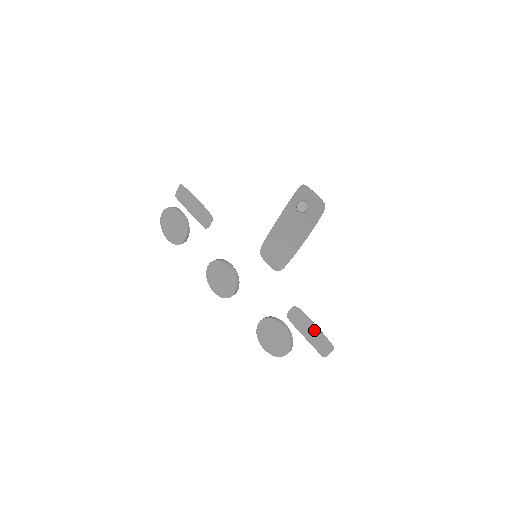
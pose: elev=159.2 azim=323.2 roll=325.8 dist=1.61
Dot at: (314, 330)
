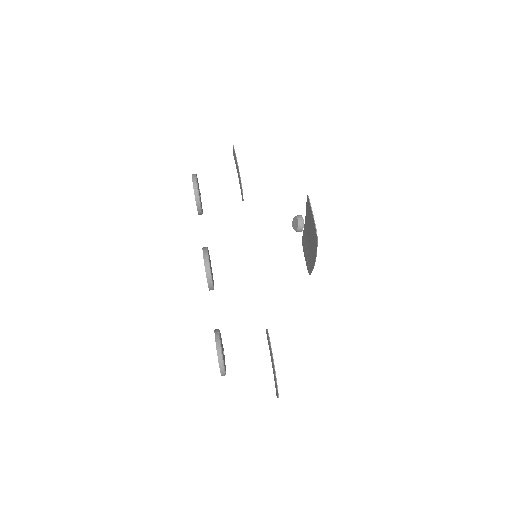
Dot at: (273, 365)
